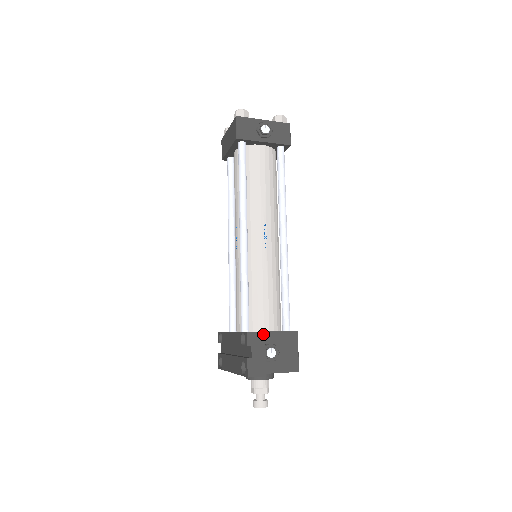
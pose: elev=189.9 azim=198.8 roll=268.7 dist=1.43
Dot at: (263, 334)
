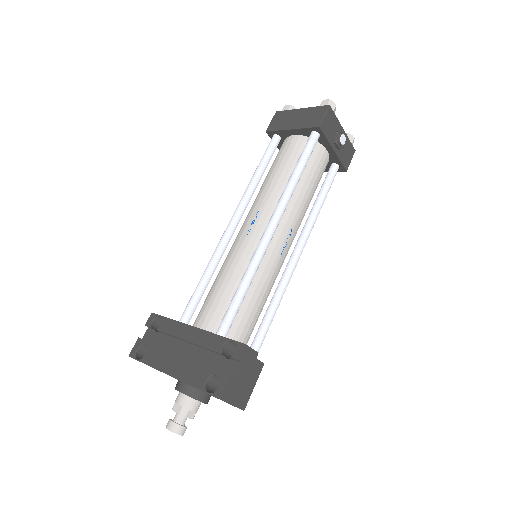
Dot at: (256, 355)
